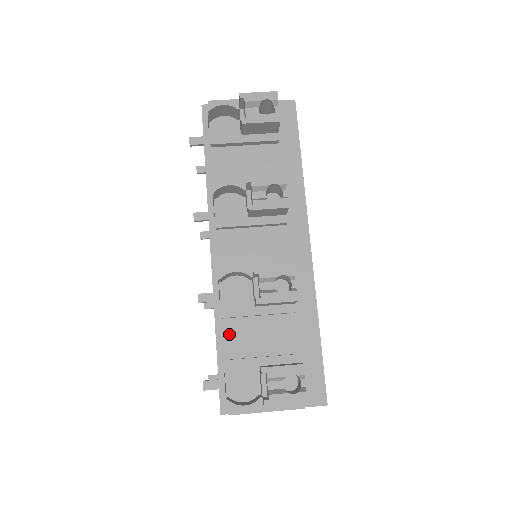
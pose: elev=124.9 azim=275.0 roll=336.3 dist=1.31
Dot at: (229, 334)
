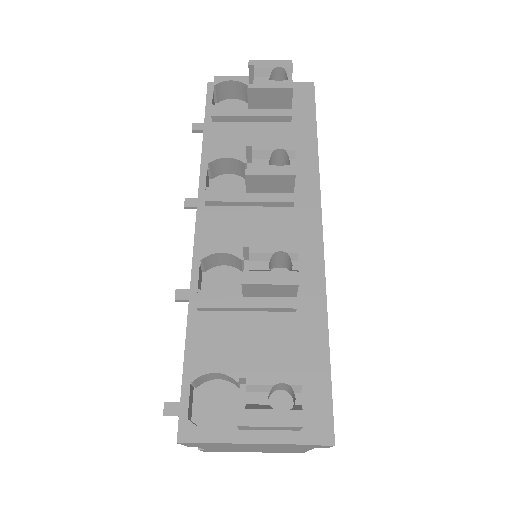
Dot at: (204, 331)
